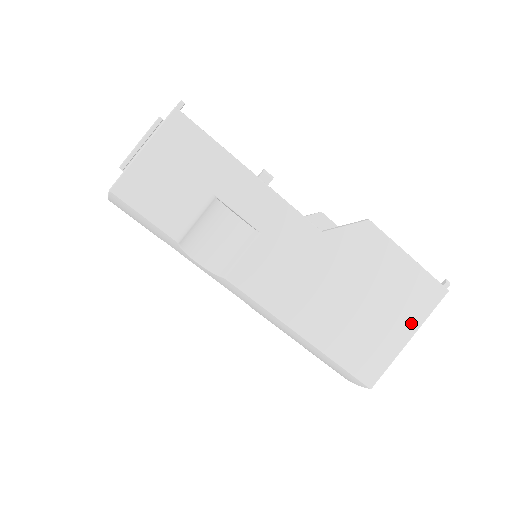
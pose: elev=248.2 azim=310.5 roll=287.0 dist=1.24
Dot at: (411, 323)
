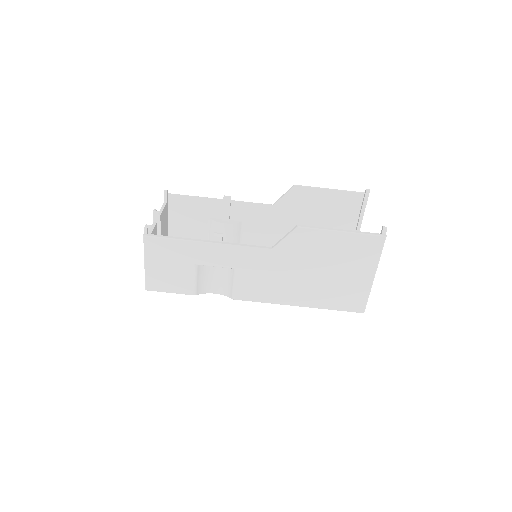
Dot at: (369, 268)
